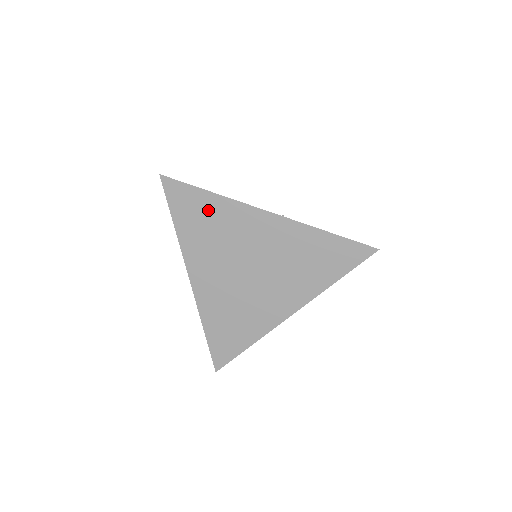
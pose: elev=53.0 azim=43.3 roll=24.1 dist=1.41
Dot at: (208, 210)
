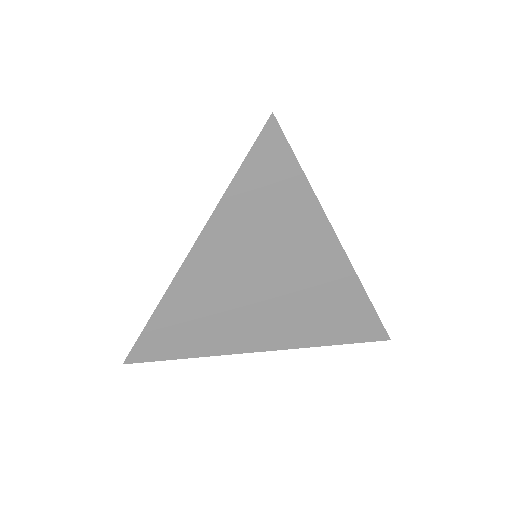
Dot at: (286, 200)
